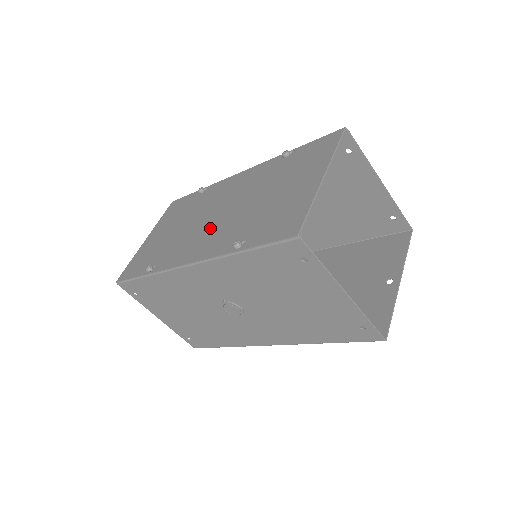
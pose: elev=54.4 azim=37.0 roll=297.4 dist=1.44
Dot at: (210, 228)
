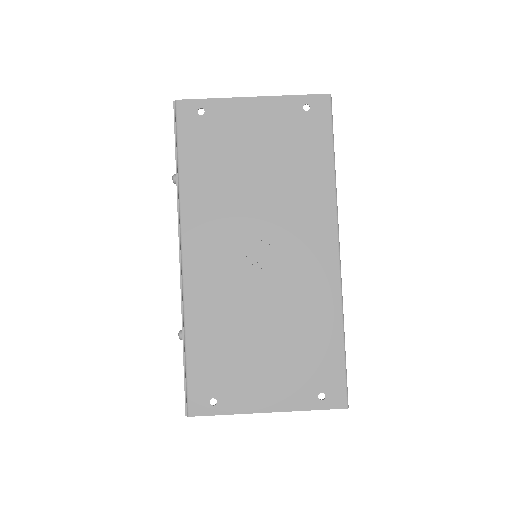
Dot at: occluded
